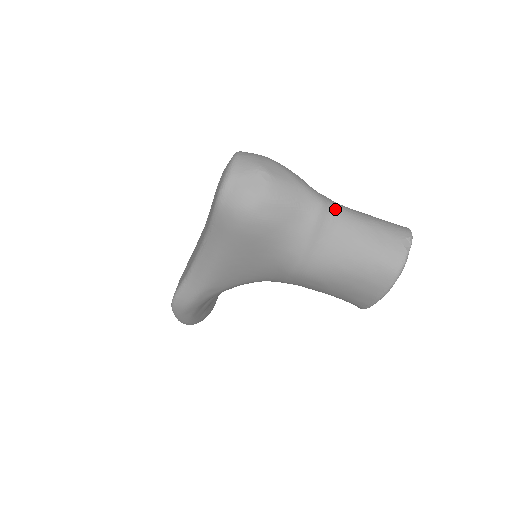
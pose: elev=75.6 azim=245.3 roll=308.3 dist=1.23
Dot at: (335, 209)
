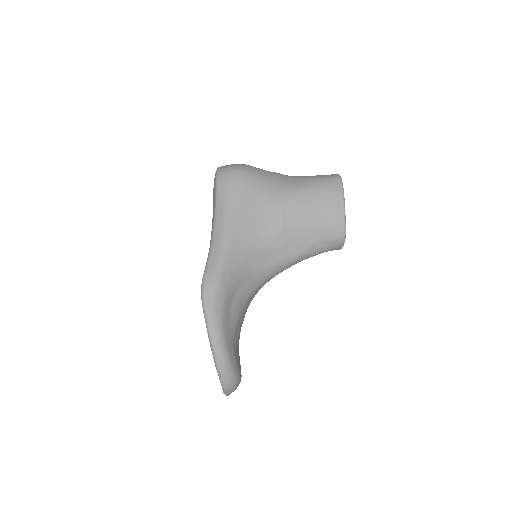
Dot at: occluded
